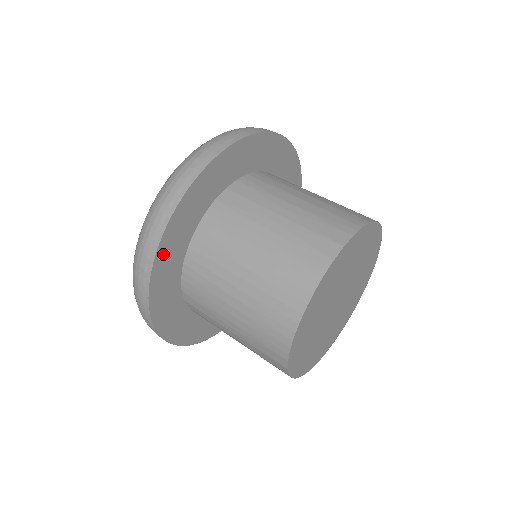
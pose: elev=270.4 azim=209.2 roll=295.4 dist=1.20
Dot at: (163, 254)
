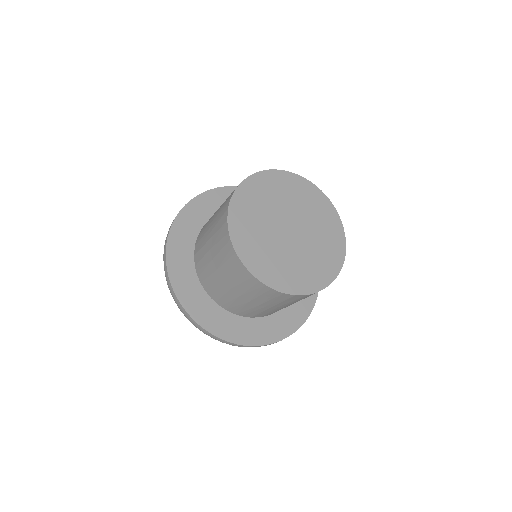
Dot at: (193, 207)
